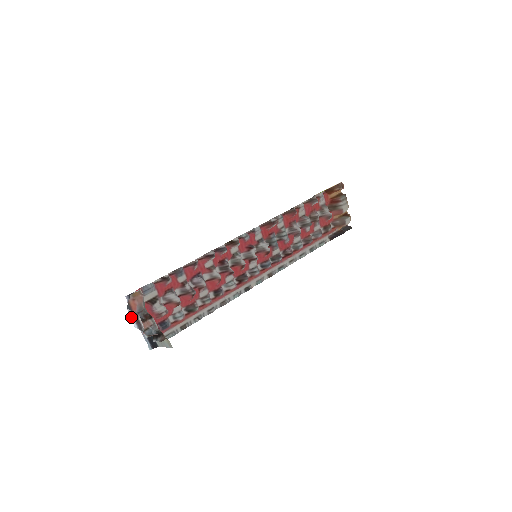
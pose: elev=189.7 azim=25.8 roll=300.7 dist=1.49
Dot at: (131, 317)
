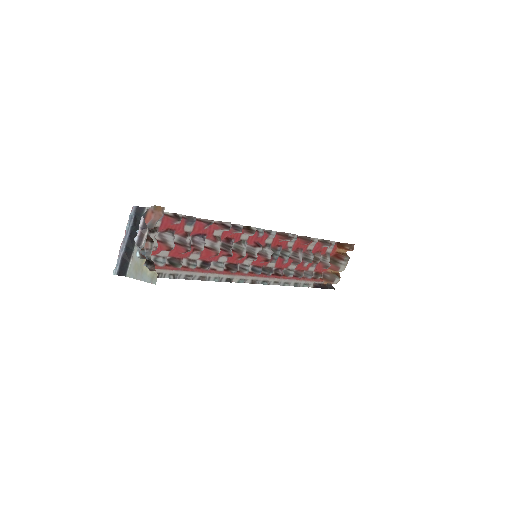
Dot at: (139, 226)
